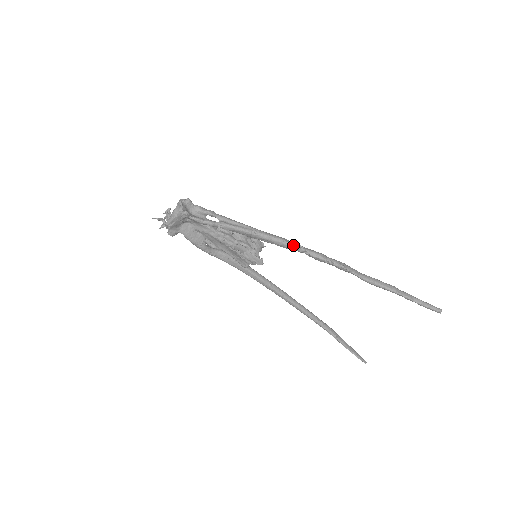
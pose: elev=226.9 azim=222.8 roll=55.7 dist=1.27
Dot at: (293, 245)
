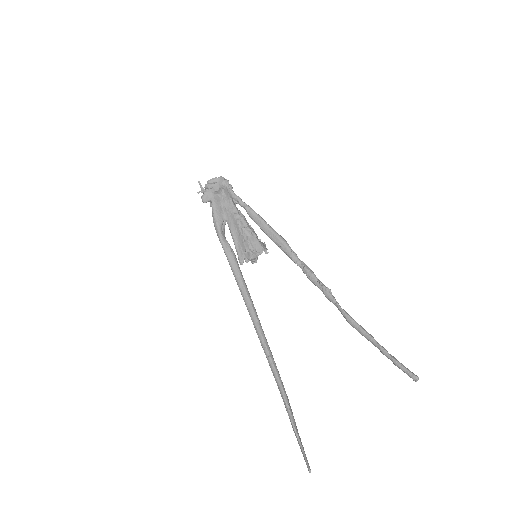
Dot at: (293, 252)
